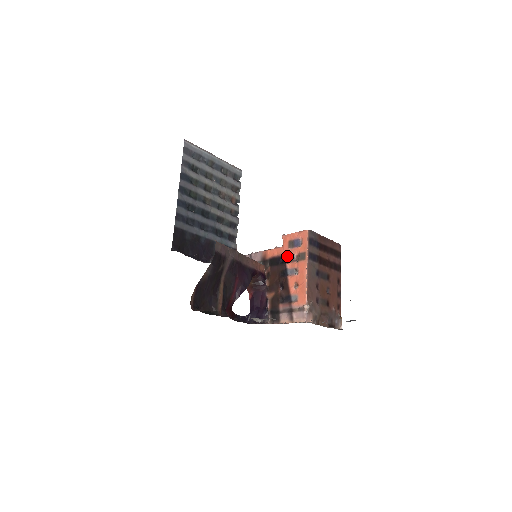
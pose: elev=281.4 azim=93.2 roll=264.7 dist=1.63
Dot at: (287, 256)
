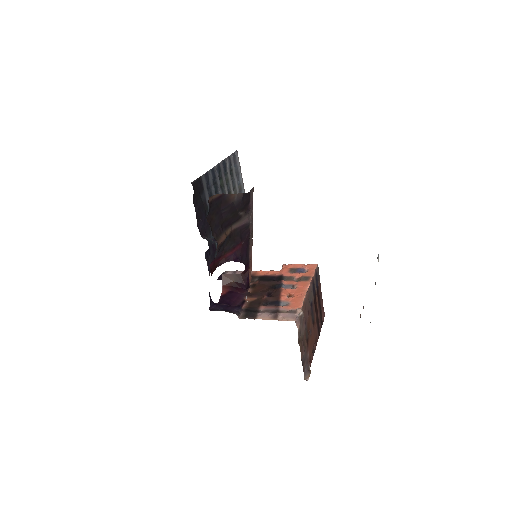
Dot at: (285, 276)
